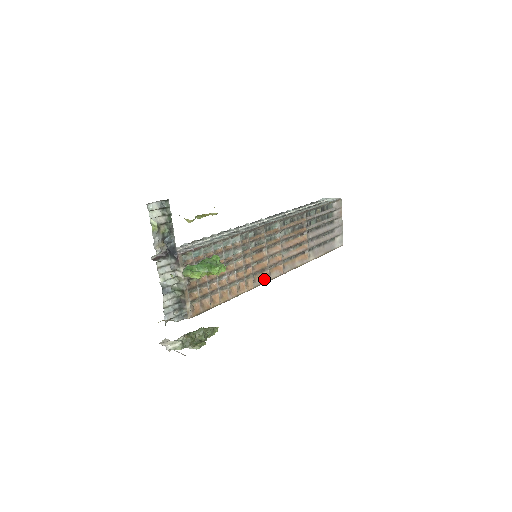
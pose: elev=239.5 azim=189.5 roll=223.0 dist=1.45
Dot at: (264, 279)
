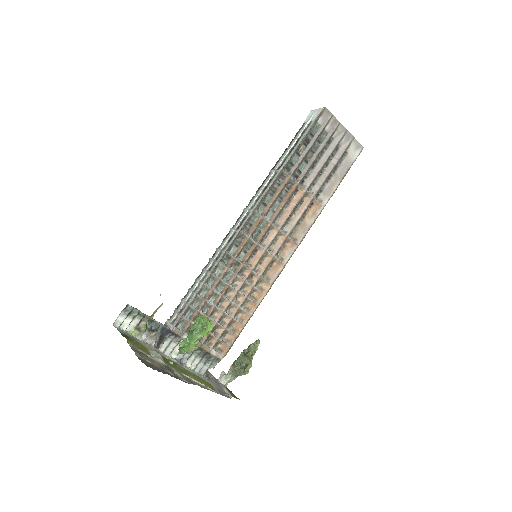
Dot at: (278, 269)
